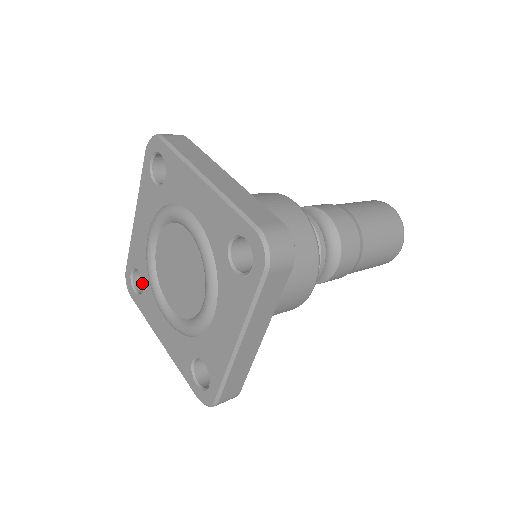
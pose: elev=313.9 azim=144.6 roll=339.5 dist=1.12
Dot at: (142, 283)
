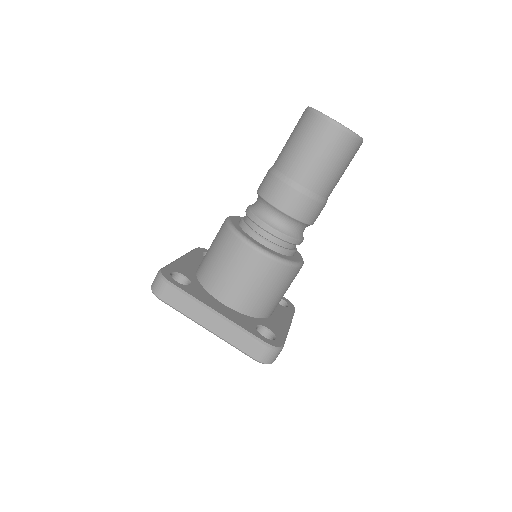
Dot at: occluded
